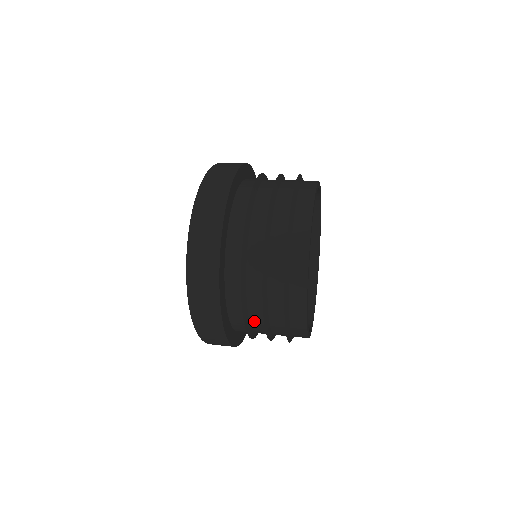
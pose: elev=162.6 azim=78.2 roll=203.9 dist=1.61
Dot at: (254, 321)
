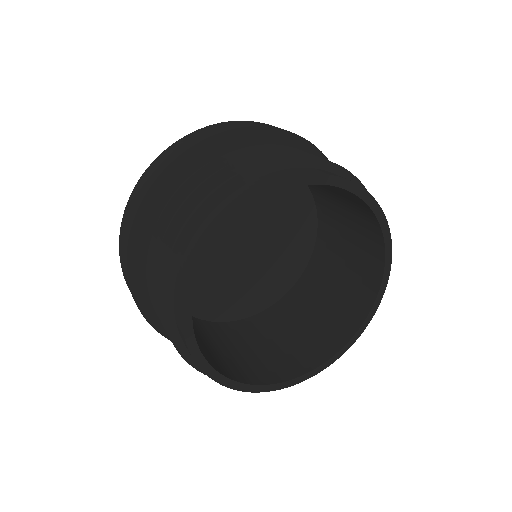
Dot at: occluded
